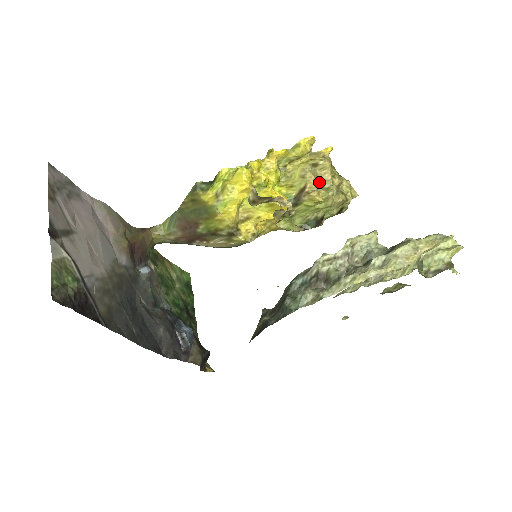
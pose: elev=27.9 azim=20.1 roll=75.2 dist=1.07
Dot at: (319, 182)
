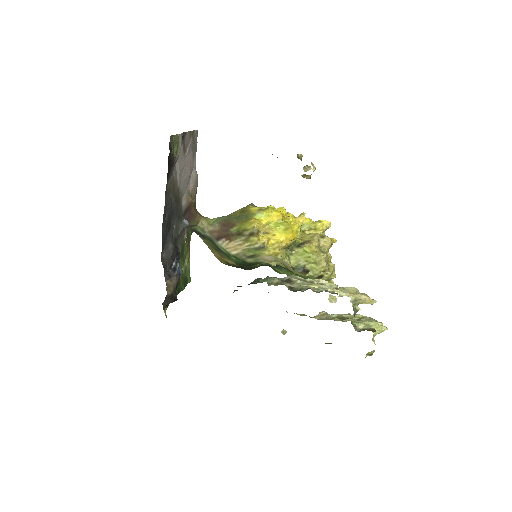
Dot at: (319, 247)
